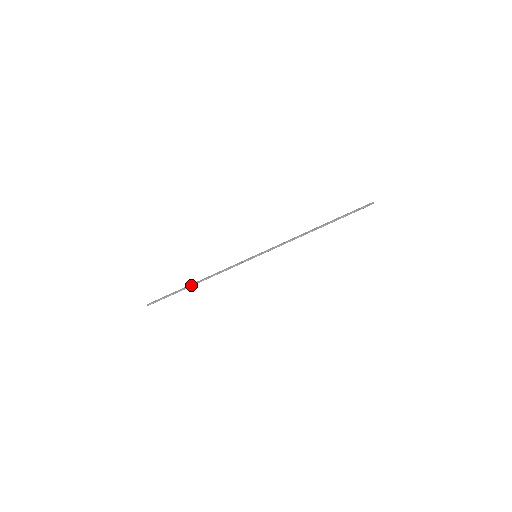
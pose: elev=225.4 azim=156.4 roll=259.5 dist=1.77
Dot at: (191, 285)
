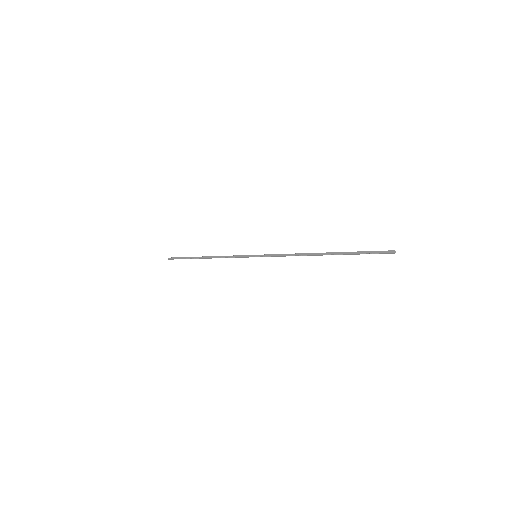
Dot at: (200, 258)
